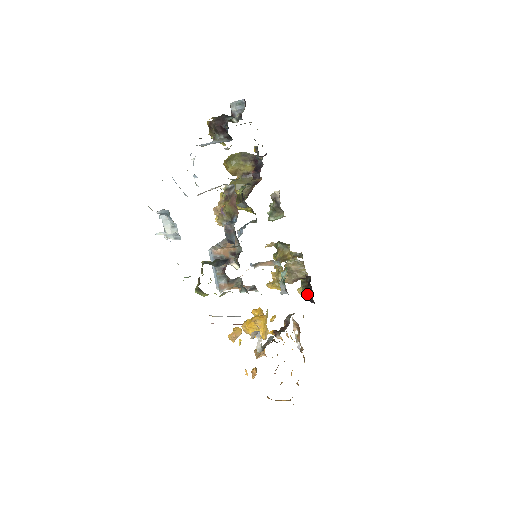
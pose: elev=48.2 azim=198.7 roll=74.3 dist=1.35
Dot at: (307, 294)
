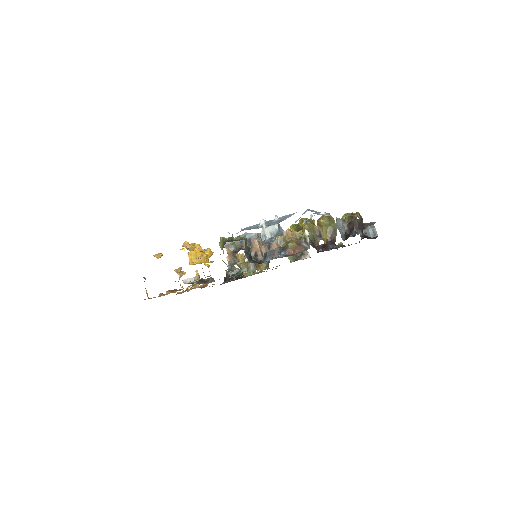
Dot at: occluded
